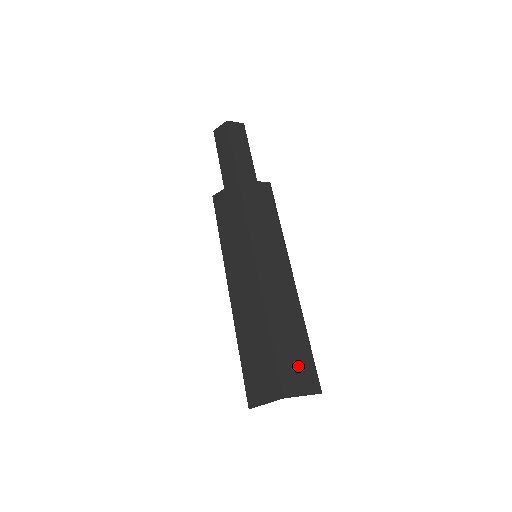
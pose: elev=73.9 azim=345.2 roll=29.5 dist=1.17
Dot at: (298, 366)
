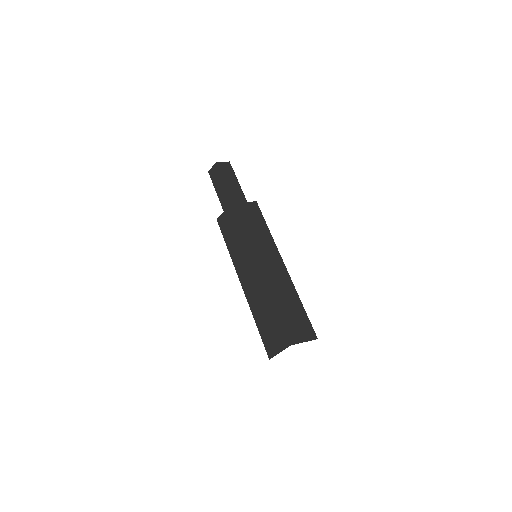
Dot at: (298, 323)
